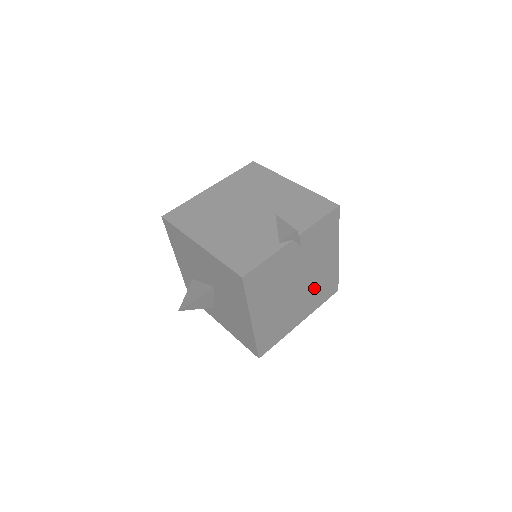
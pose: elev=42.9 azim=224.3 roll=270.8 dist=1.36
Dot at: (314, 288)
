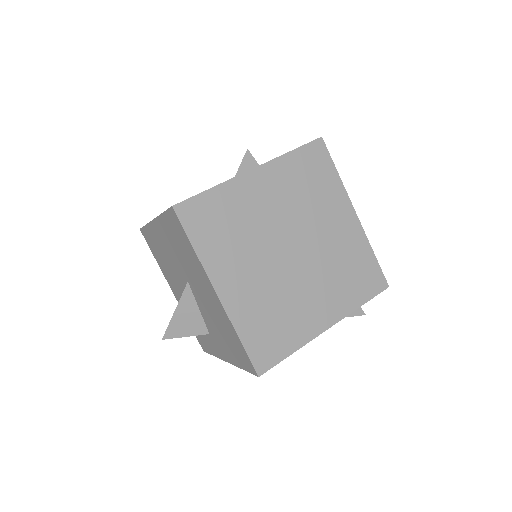
Dot at: (331, 267)
